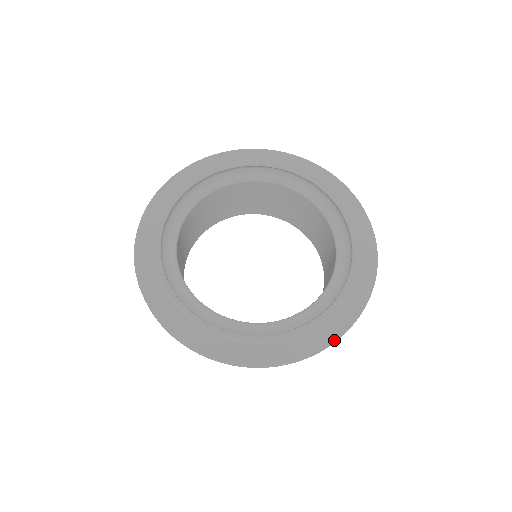
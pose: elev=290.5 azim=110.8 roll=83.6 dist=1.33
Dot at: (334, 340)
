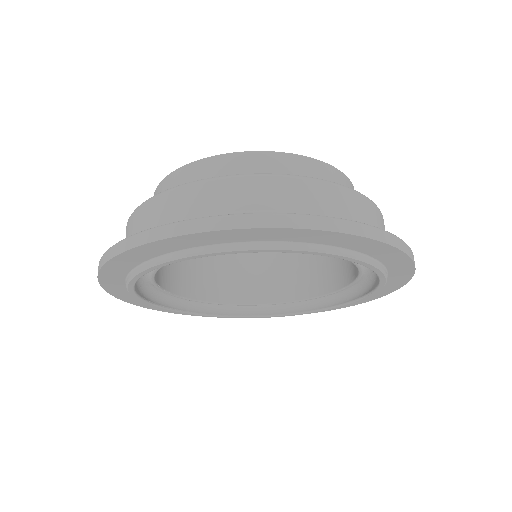
Dot at: occluded
